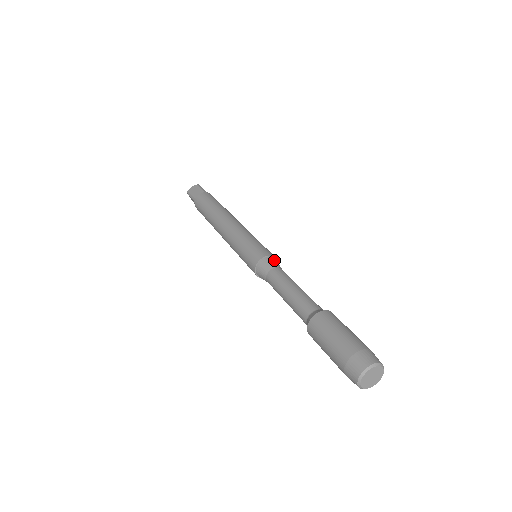
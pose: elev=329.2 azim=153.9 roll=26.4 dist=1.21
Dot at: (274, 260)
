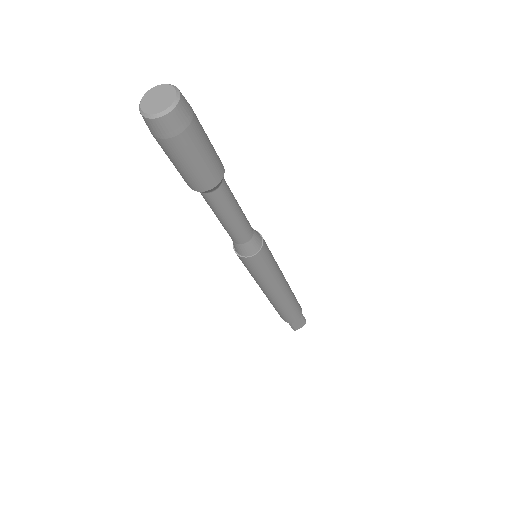
Dot at: occluded
